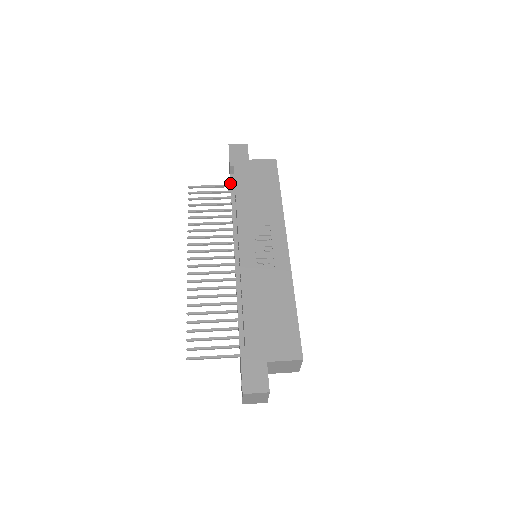
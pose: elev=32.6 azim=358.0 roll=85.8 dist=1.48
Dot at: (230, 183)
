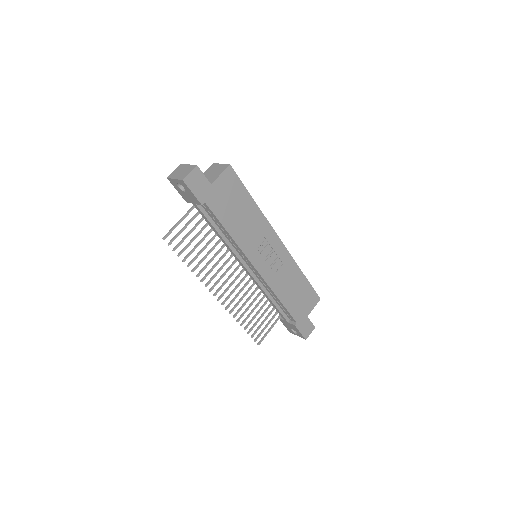
Dot at: (202, 213)
